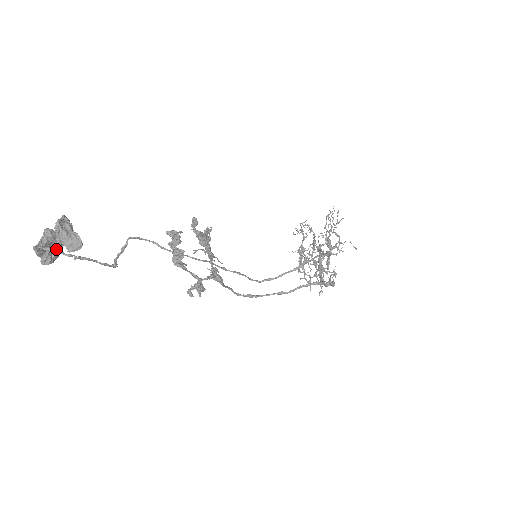
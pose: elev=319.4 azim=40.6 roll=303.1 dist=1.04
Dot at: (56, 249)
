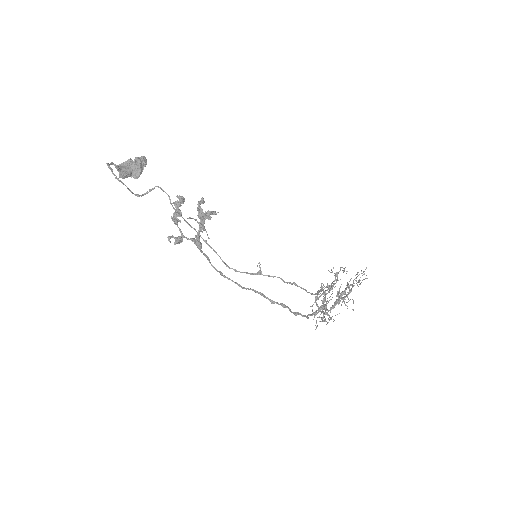
Dot at: occluded
